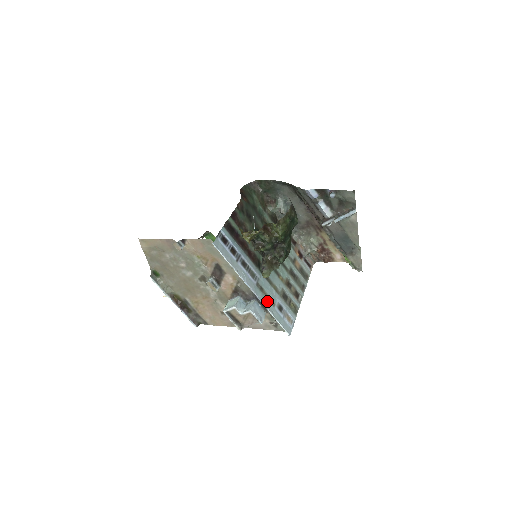
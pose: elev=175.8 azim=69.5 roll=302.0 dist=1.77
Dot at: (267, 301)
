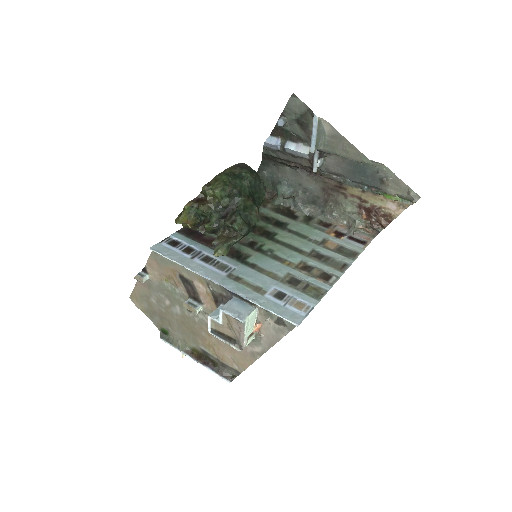
Dot at: (248, 290)
